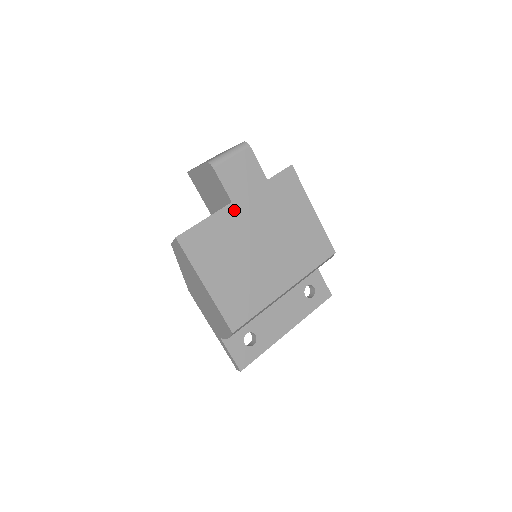
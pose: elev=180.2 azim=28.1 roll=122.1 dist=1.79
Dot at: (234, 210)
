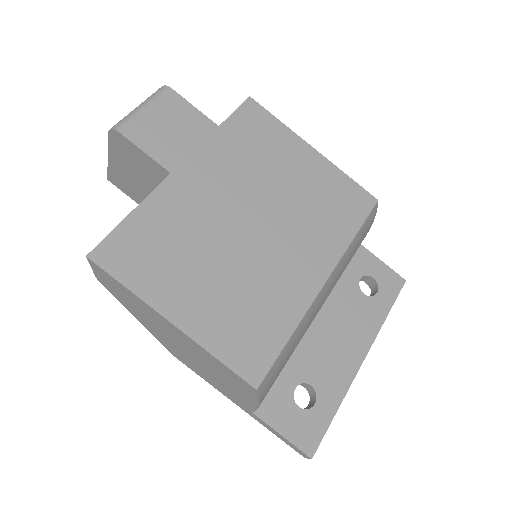
Dot at: (179, 184)
